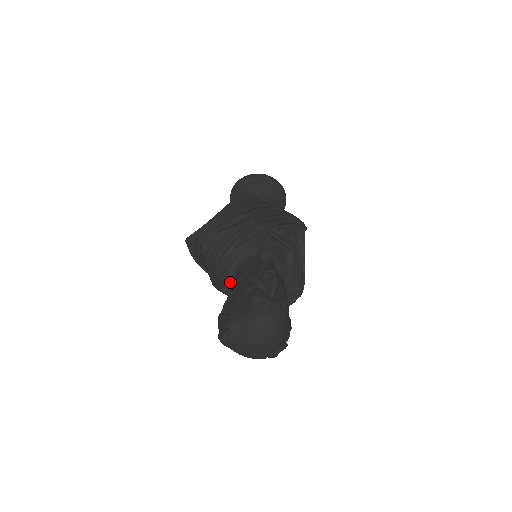
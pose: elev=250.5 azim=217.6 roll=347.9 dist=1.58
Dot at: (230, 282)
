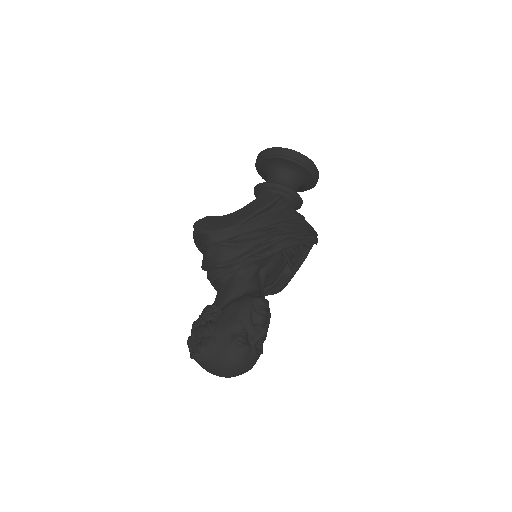
Dot at: (220, 280)
